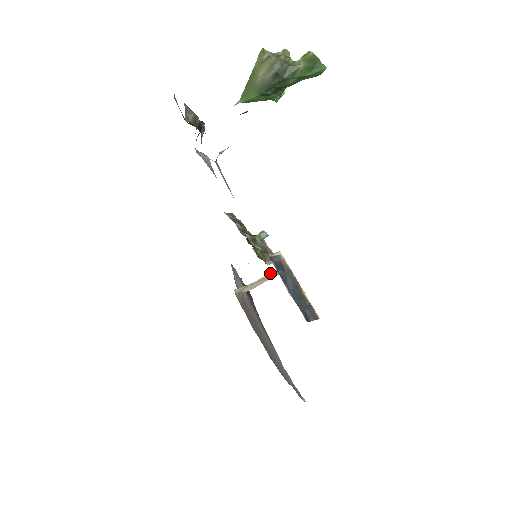
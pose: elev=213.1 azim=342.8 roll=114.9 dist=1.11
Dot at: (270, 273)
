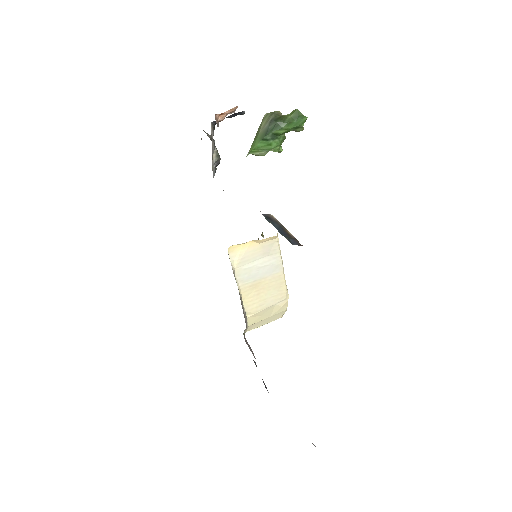
Dot at: (266, 258)
